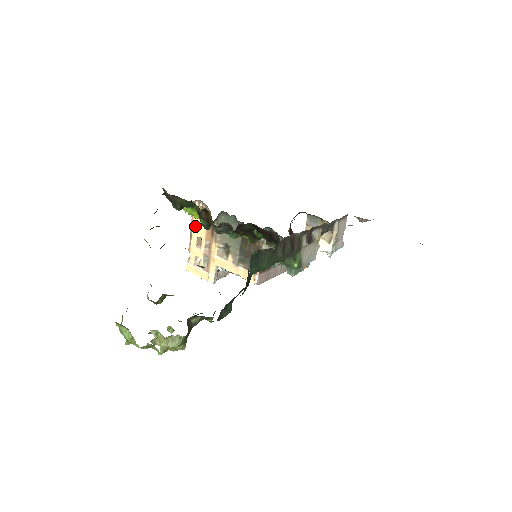
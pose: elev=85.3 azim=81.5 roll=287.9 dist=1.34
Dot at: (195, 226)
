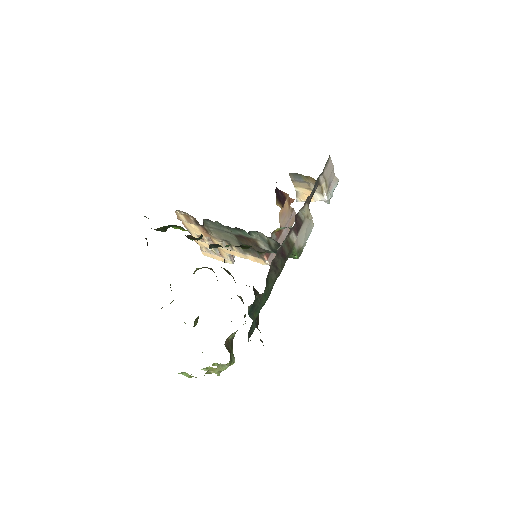
Dot at: (189, 227)
